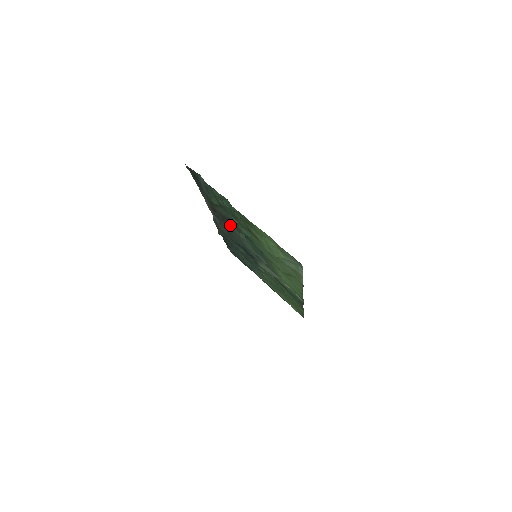
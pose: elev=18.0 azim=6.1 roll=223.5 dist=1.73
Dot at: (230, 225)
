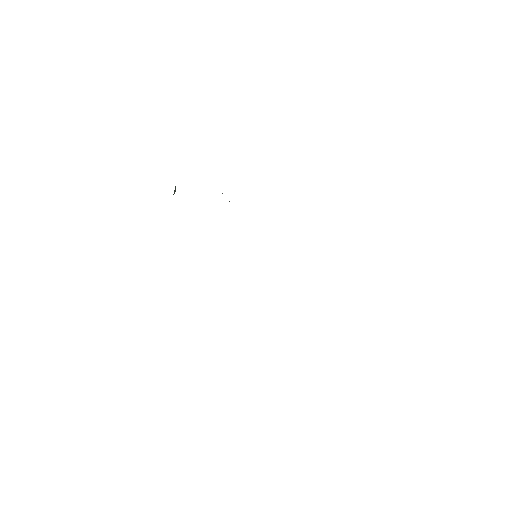
Dot at: occluded
